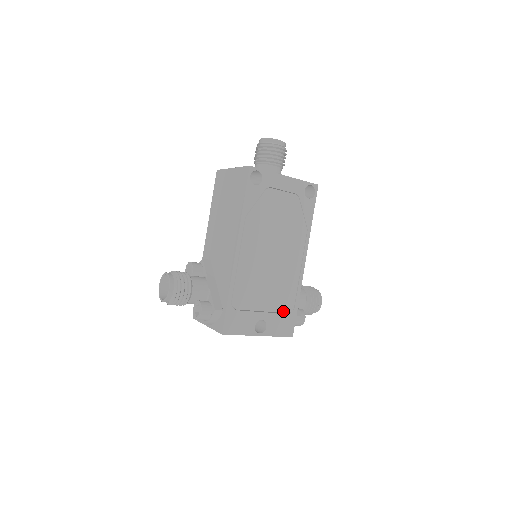
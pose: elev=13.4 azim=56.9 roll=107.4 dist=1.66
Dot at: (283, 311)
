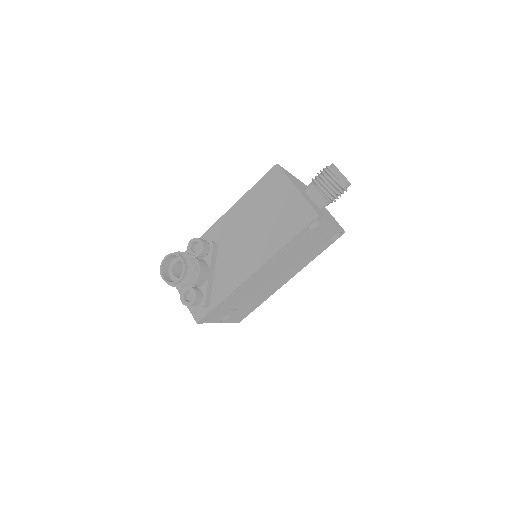
Dot at: (248, 309)
